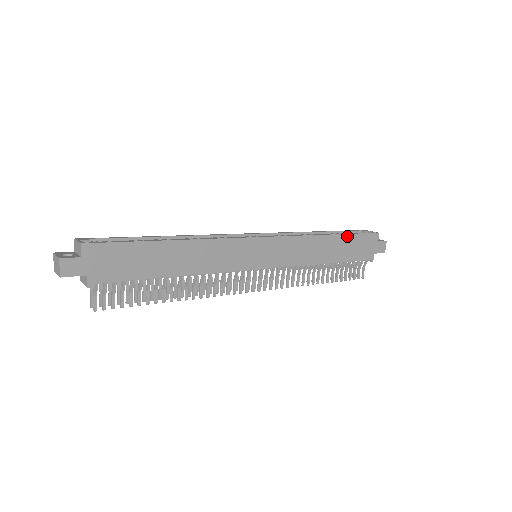
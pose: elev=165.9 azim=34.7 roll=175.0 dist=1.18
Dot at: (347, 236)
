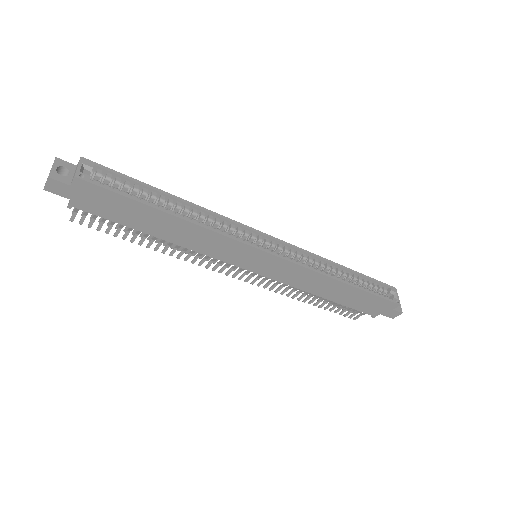
Dot at: (362, 291)
